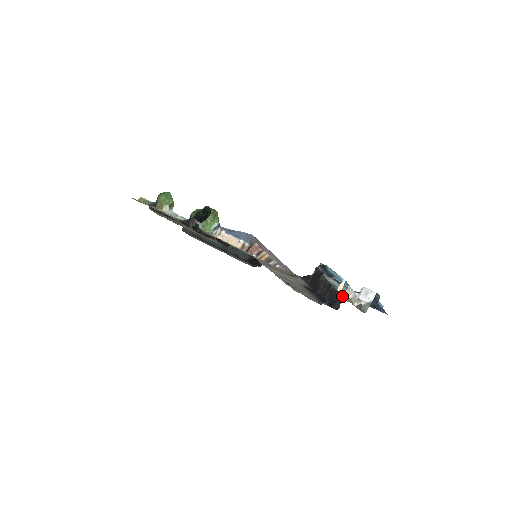
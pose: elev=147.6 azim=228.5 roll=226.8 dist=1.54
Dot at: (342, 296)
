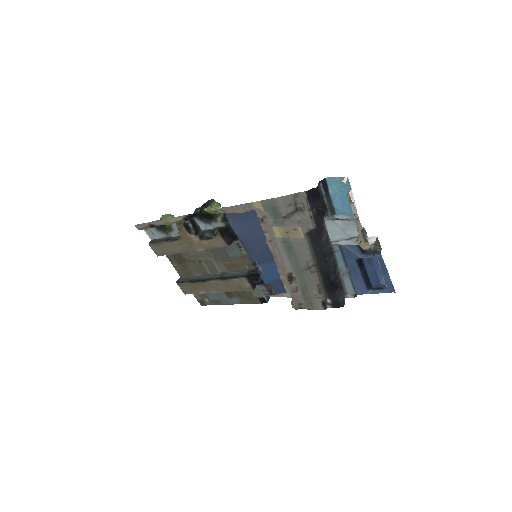
Dot at: (345, 288)
